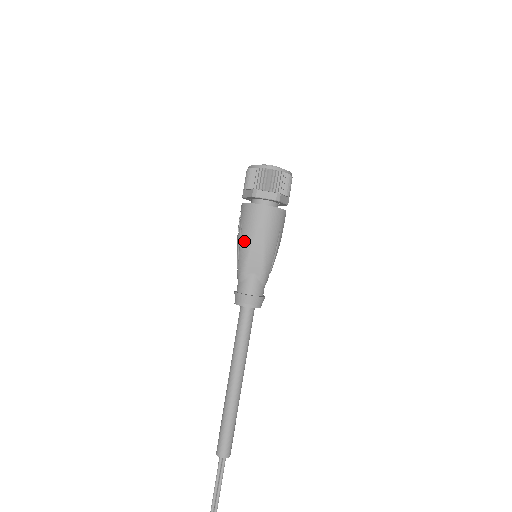
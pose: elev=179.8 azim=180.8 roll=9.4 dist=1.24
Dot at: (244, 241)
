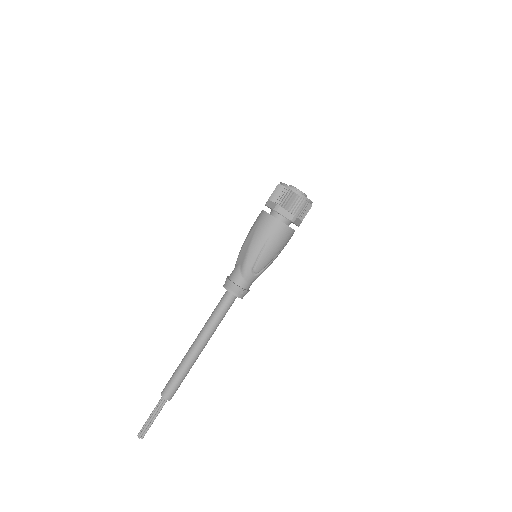
Dot at: (246, 237)
